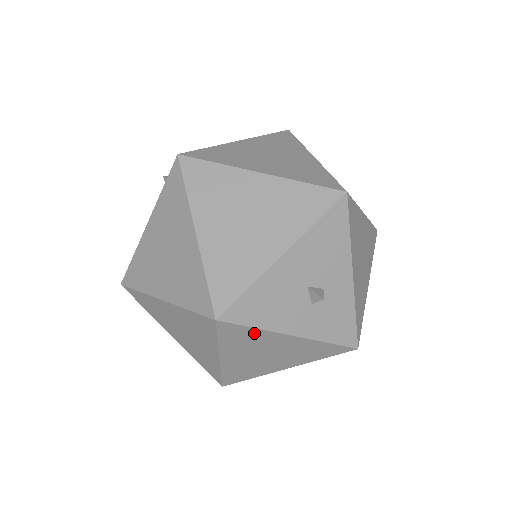
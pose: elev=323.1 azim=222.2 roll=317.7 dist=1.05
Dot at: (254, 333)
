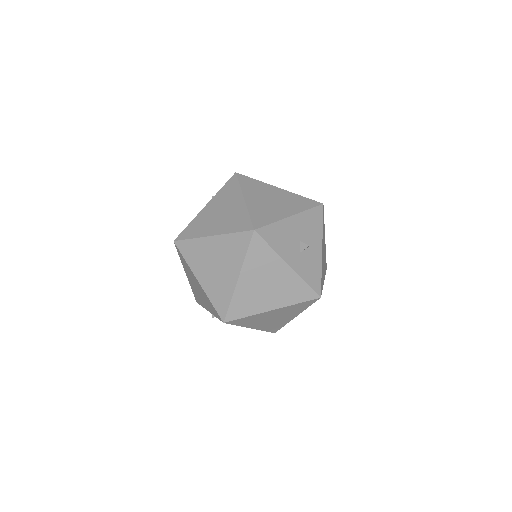
Dot at: (269, 253)
